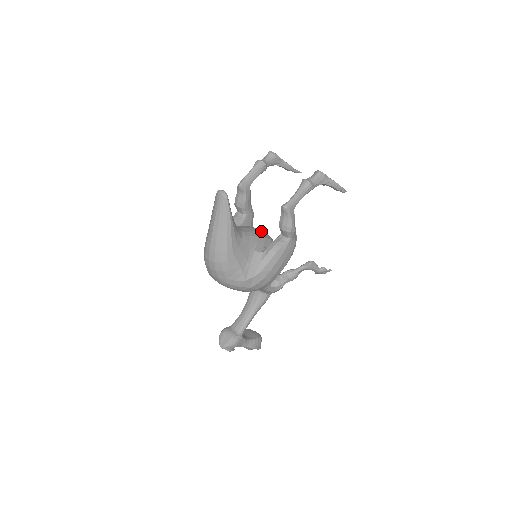
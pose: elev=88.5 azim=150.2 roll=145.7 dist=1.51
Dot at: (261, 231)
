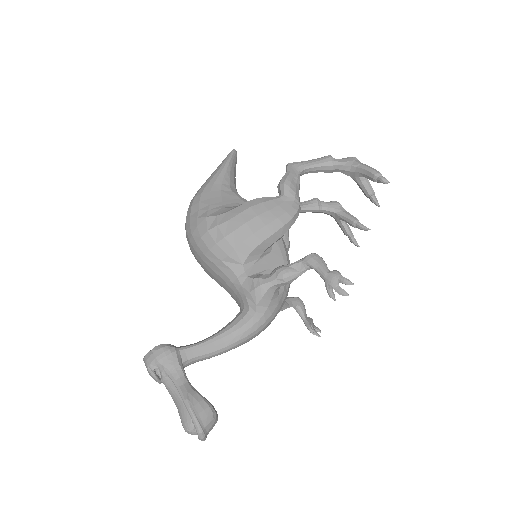
Dot at: occluded
